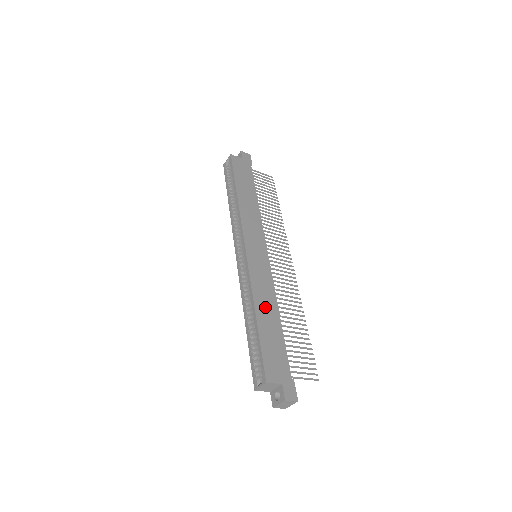
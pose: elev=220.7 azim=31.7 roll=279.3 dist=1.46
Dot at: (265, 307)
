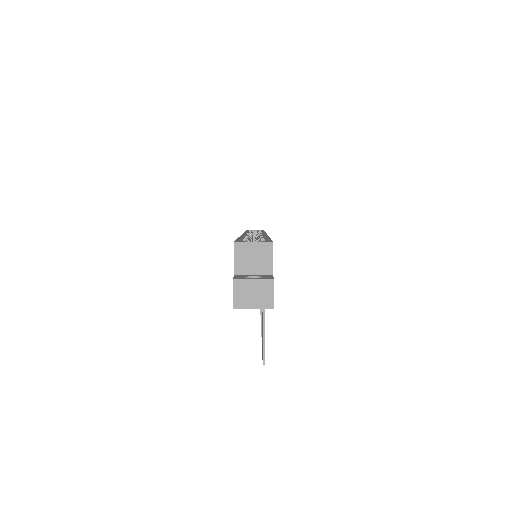
Dot at: occluded
